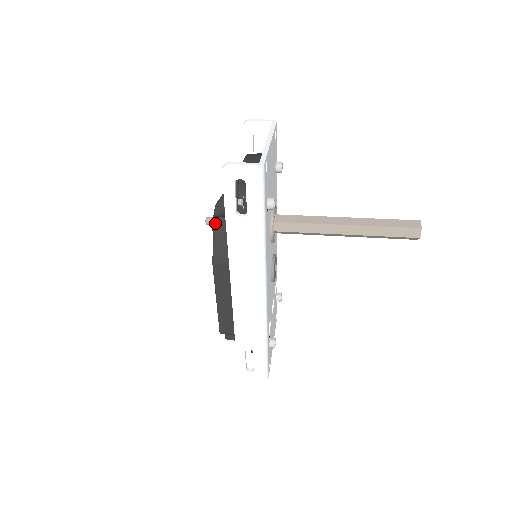
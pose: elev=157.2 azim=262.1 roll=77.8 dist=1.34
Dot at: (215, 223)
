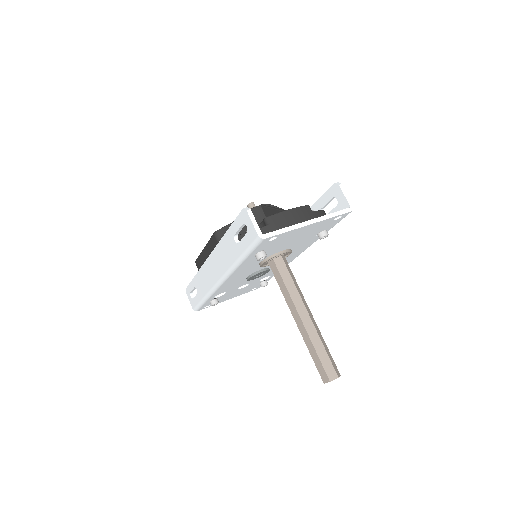
Dot at: occluded
